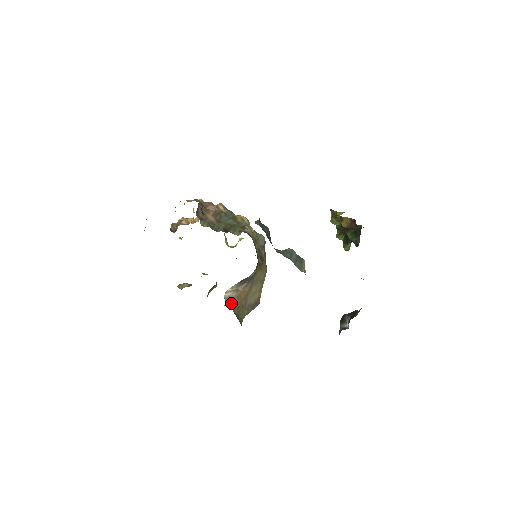
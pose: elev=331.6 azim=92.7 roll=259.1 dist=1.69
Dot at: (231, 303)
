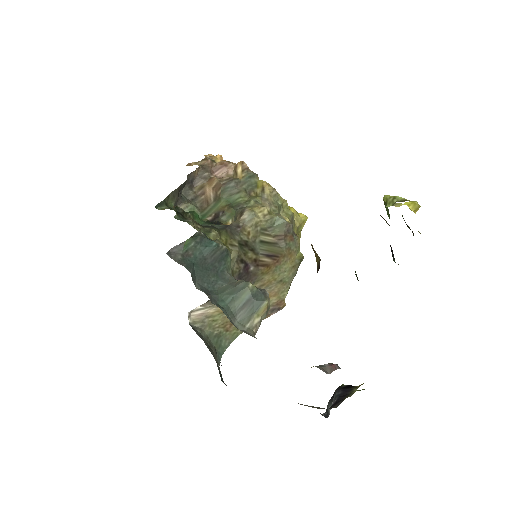
Dot at: (205, 322)
